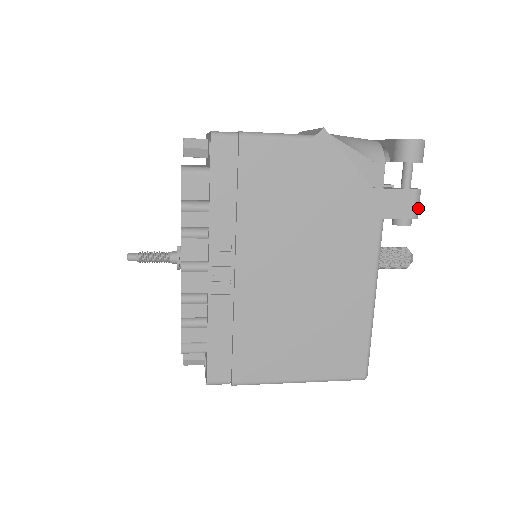
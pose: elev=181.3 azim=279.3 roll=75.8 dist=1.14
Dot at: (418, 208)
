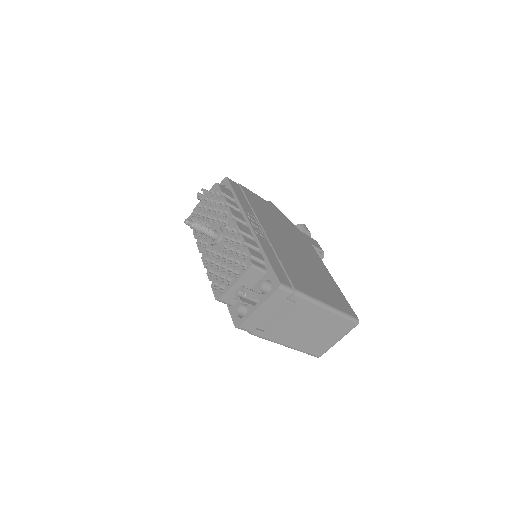
Dot at: occluded
